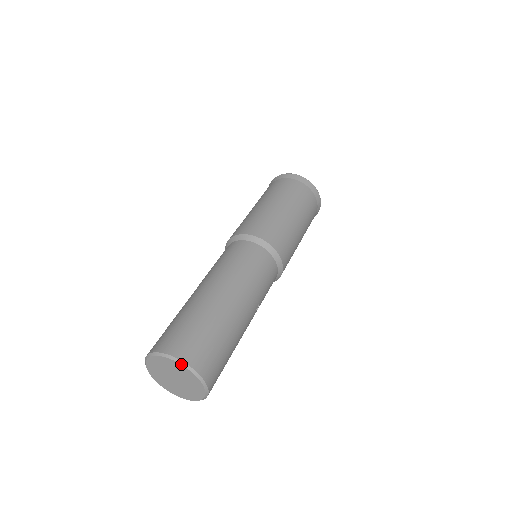
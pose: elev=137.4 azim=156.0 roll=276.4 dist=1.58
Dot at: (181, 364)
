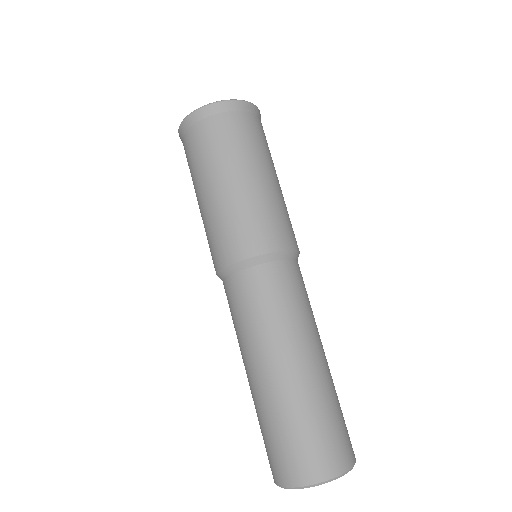
Dot at: occluded
